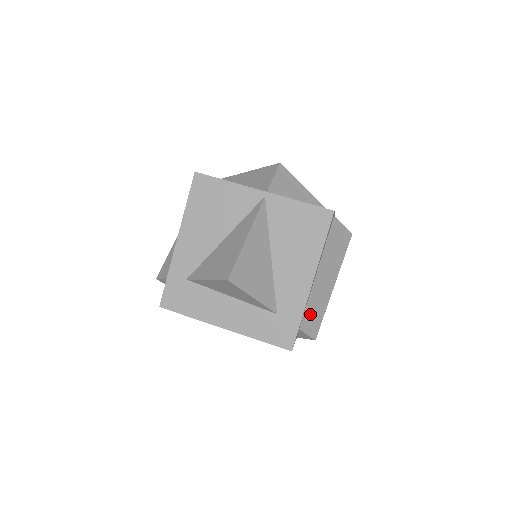
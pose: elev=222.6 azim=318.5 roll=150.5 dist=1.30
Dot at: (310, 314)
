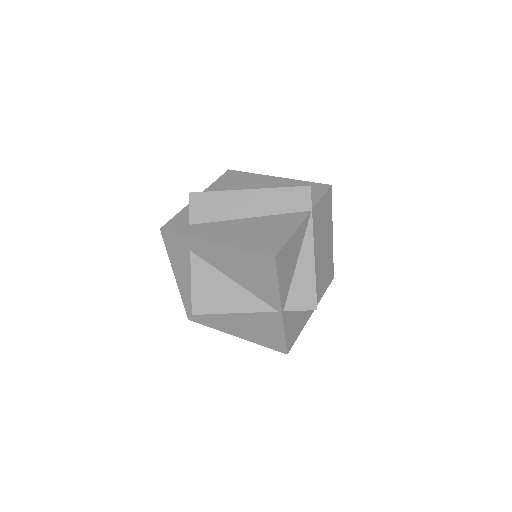
Dot at: occluded
